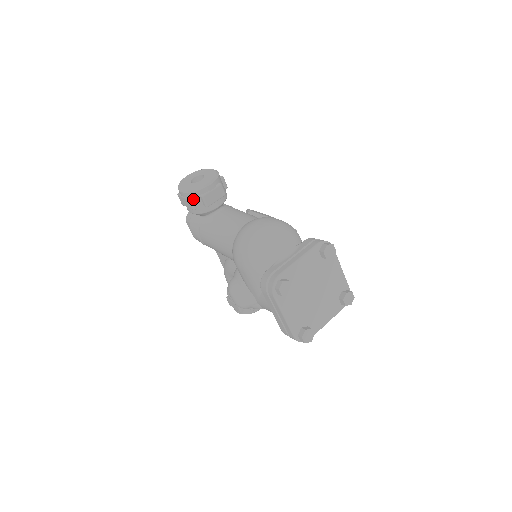
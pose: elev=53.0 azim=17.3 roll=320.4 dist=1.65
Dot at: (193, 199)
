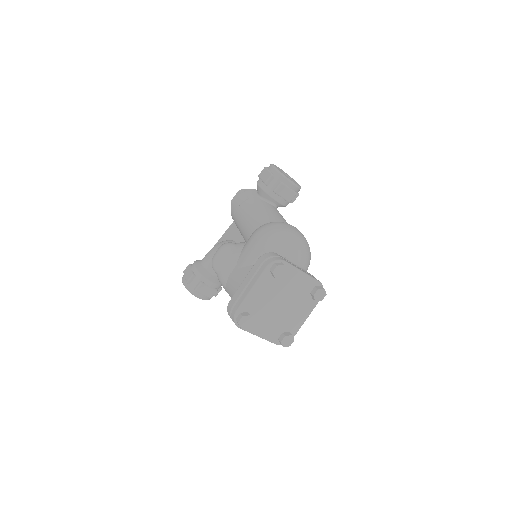
Dot at: (274, 178)
